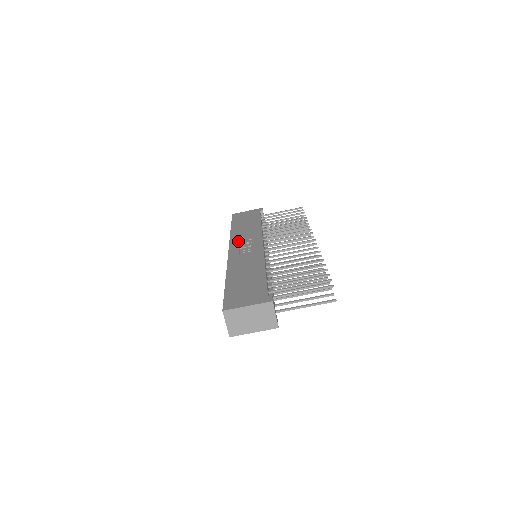
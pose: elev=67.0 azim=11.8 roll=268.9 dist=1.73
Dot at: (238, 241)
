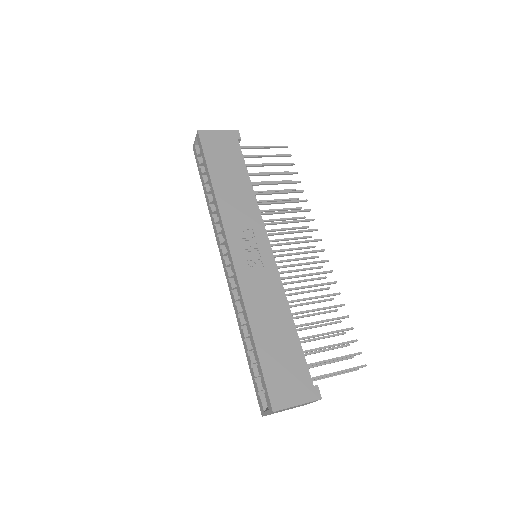
Dot at: (236, 230)
